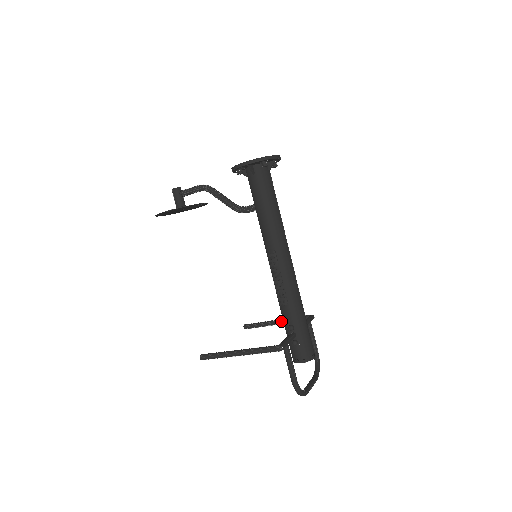
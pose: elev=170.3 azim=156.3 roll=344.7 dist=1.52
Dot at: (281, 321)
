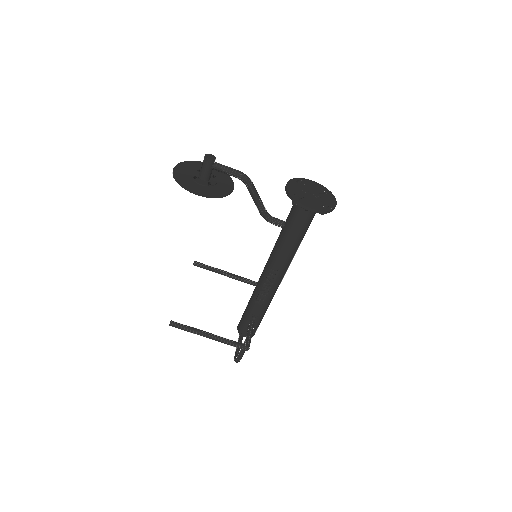
Dot at: (232, 277)
